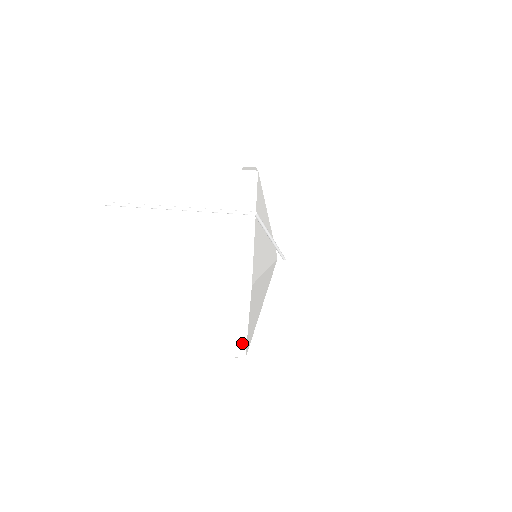
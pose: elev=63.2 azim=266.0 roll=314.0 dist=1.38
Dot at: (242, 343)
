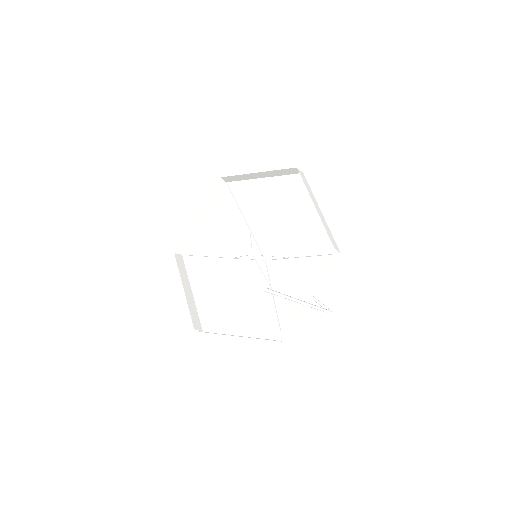
Dot at: occluded
